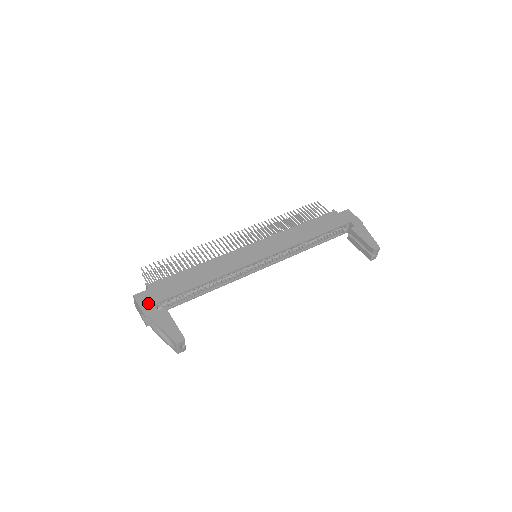
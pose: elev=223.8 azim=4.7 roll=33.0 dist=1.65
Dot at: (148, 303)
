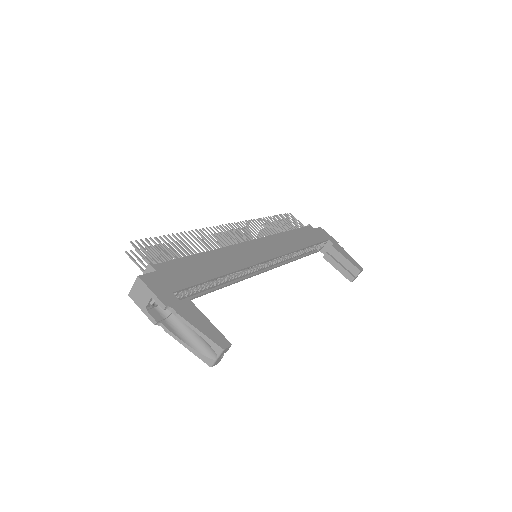
Dot at: (163, 289)
